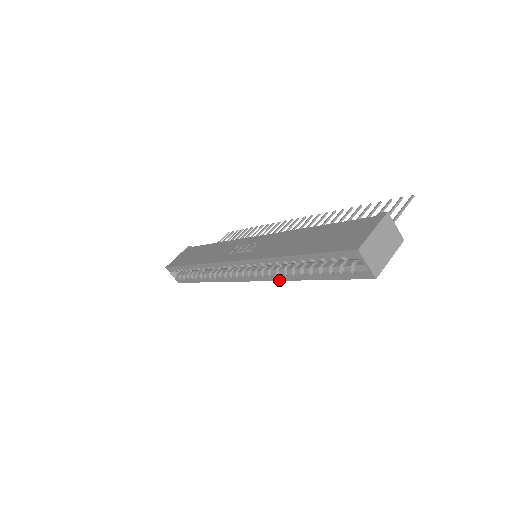
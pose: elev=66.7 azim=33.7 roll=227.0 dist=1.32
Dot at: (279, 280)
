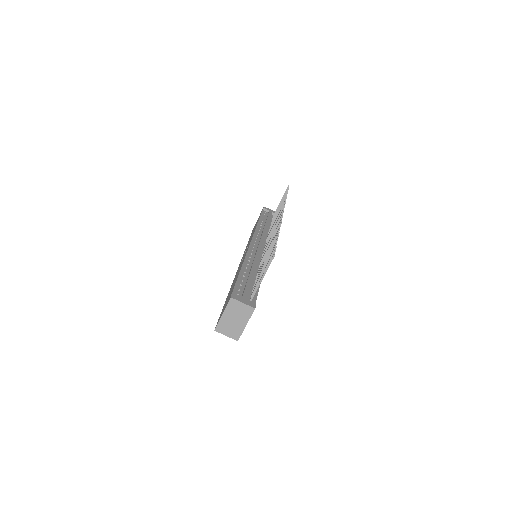
Dot at: occluded
